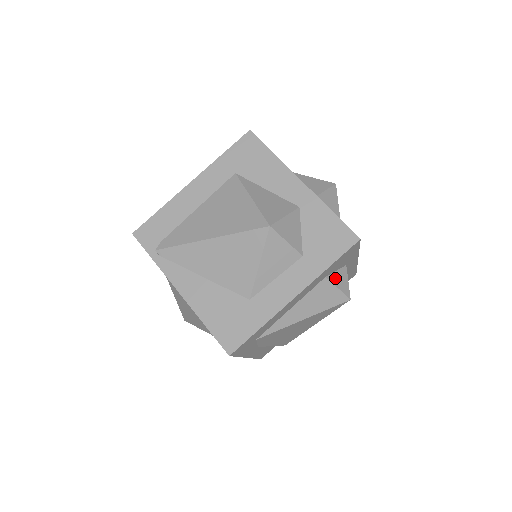
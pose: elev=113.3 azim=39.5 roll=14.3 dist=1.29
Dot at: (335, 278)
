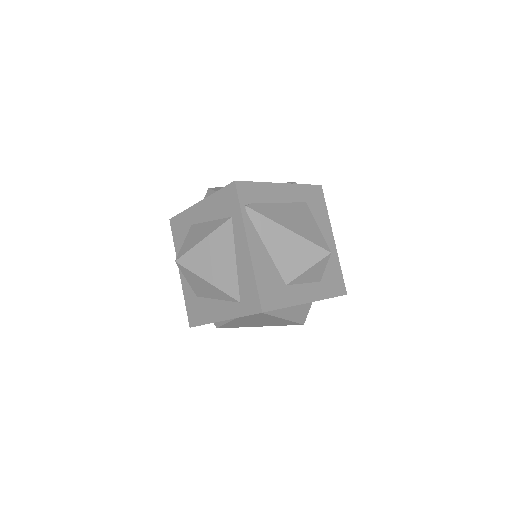
Dot at: occluded
